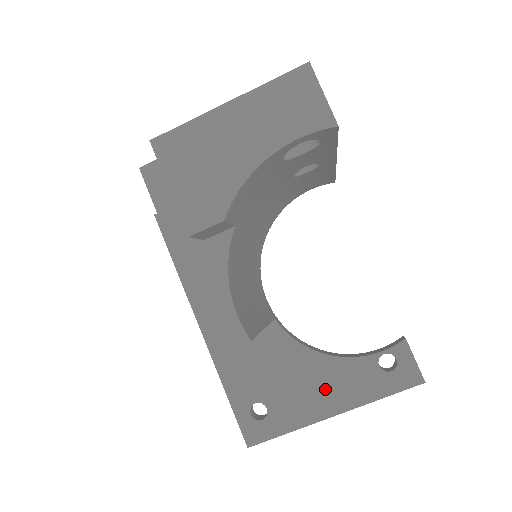
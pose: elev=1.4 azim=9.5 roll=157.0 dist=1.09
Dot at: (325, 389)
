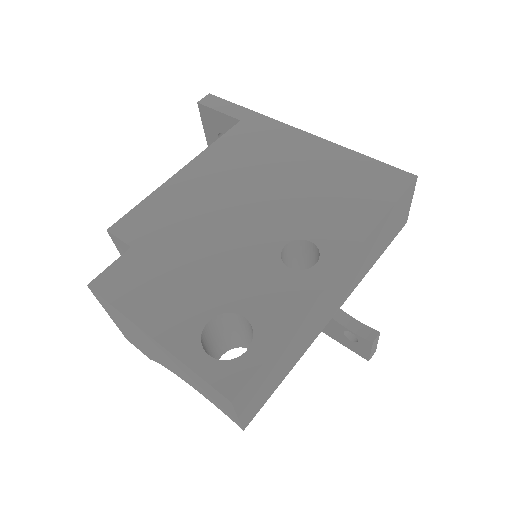
Dot at: occluded
